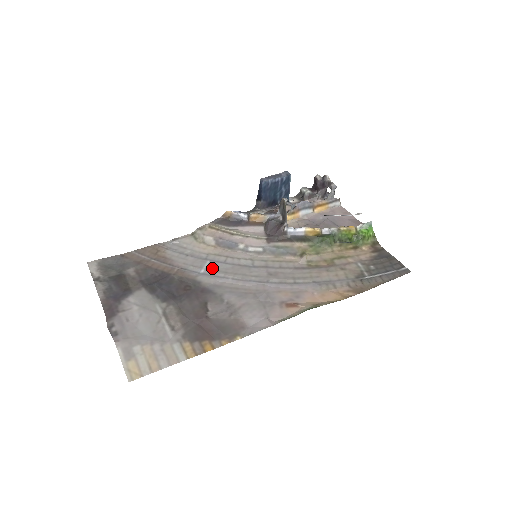
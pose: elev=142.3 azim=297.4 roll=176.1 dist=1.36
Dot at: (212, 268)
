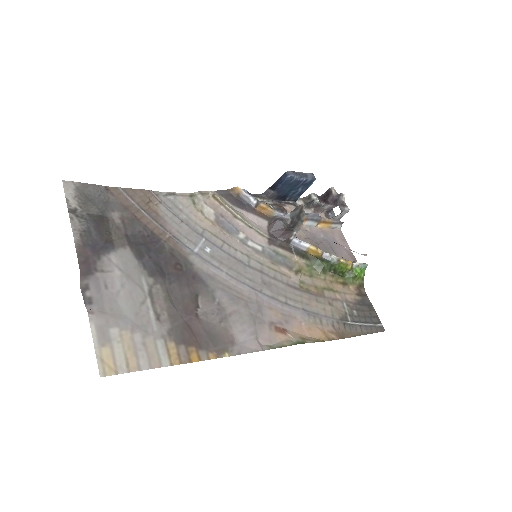
Dot at: (207, 250)
